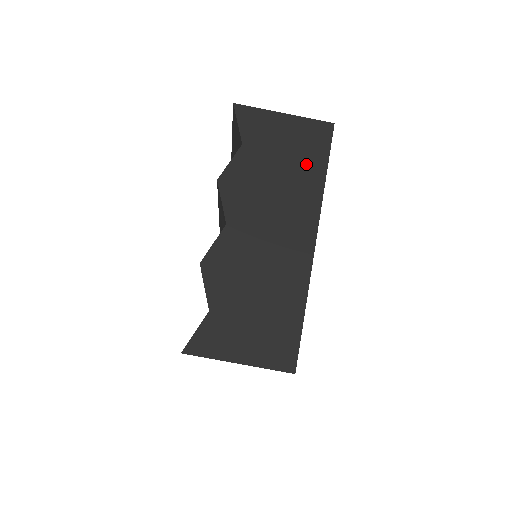
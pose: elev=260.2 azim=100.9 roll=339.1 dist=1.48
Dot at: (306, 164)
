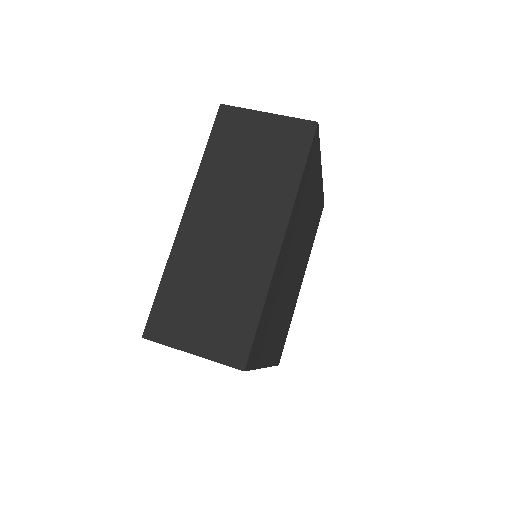
Dot at: occluded
